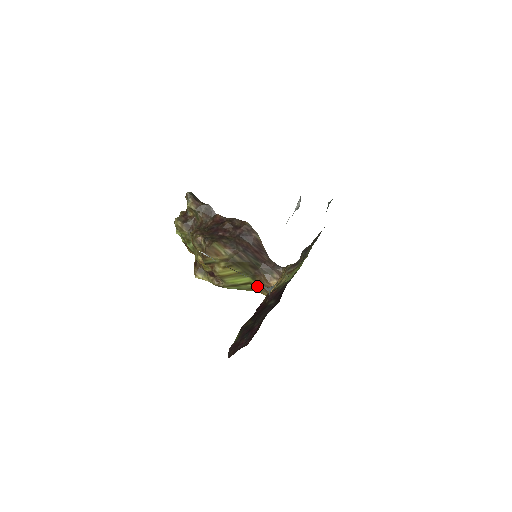
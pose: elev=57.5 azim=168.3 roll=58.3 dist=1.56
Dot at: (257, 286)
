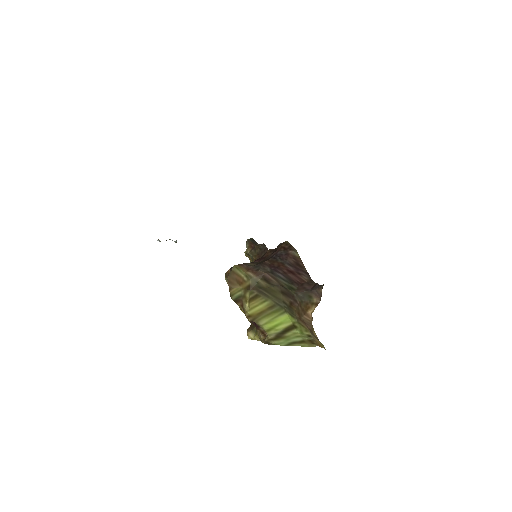
Dot at: (303, 329)
